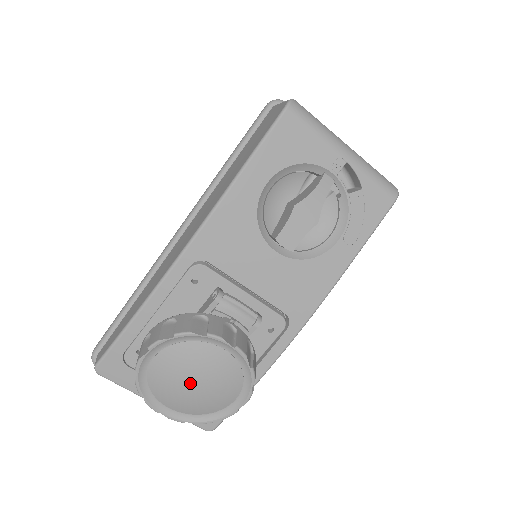
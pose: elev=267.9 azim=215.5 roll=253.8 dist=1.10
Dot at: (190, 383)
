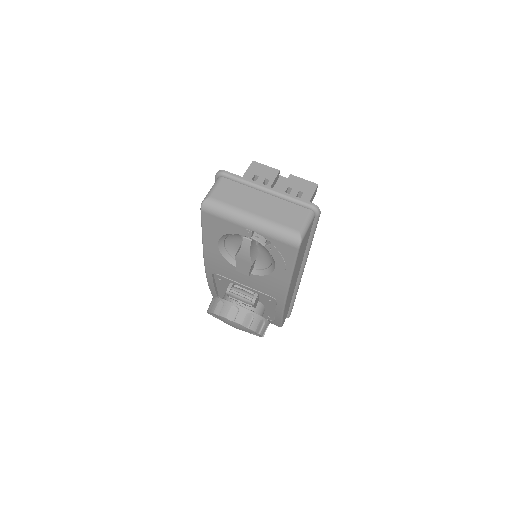
Dot at: occluded
